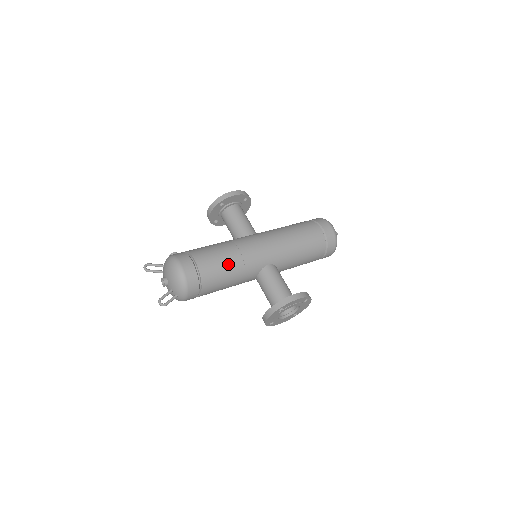
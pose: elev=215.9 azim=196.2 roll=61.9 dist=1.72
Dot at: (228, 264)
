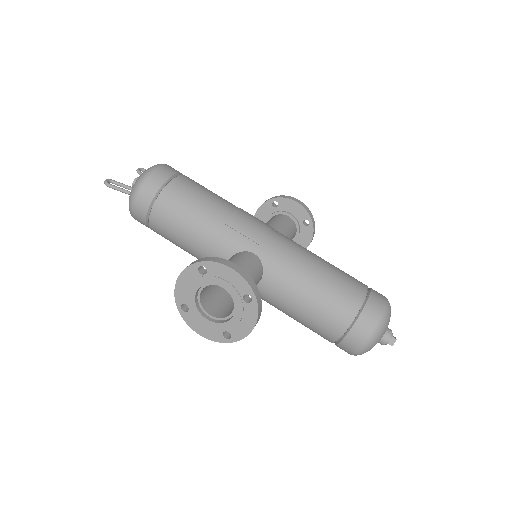
Dot at: (207, 205)
